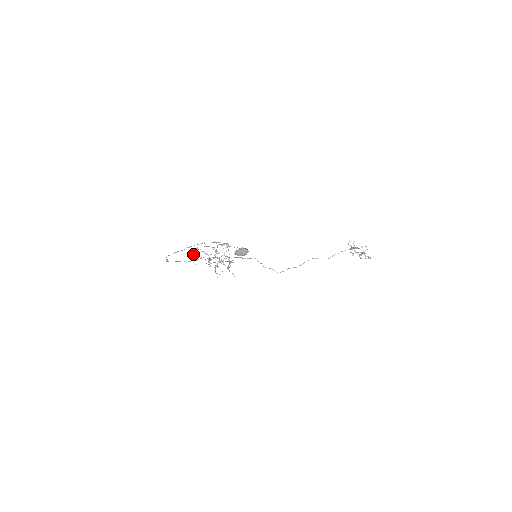
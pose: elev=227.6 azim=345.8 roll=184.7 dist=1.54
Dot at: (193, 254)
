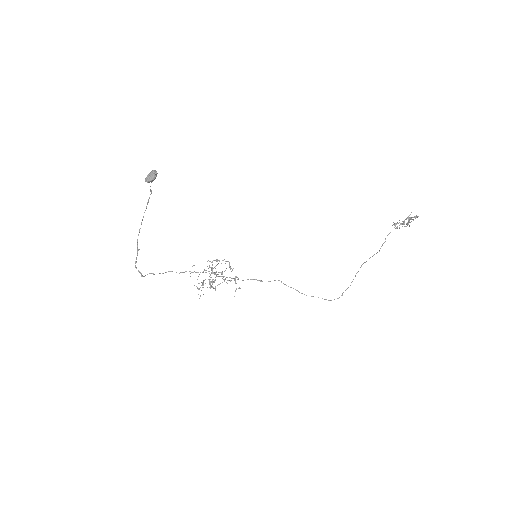
Dot at: occluded
